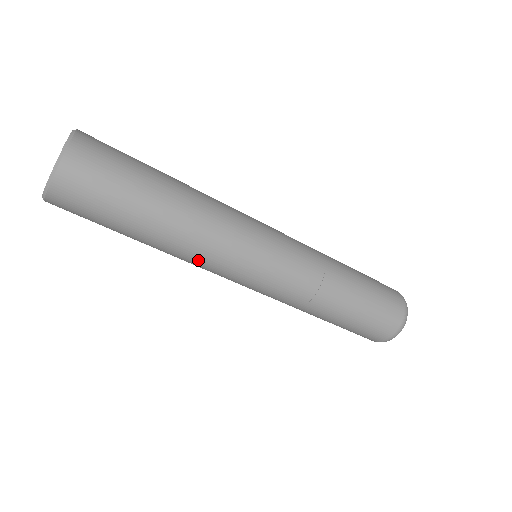
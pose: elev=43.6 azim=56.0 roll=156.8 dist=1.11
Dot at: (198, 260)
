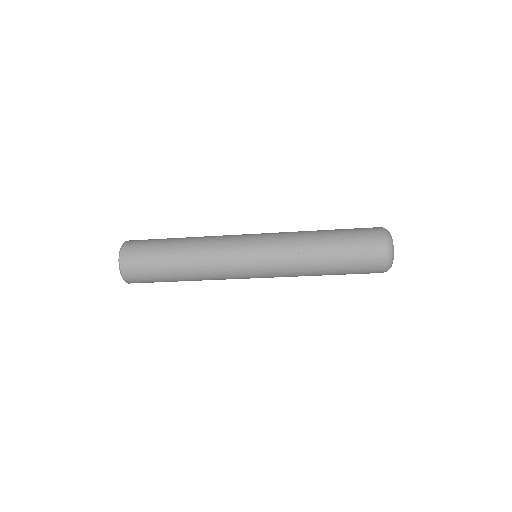
Dot at: occluded
